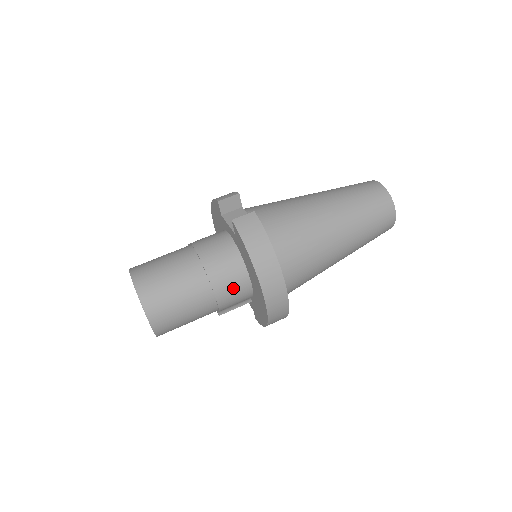
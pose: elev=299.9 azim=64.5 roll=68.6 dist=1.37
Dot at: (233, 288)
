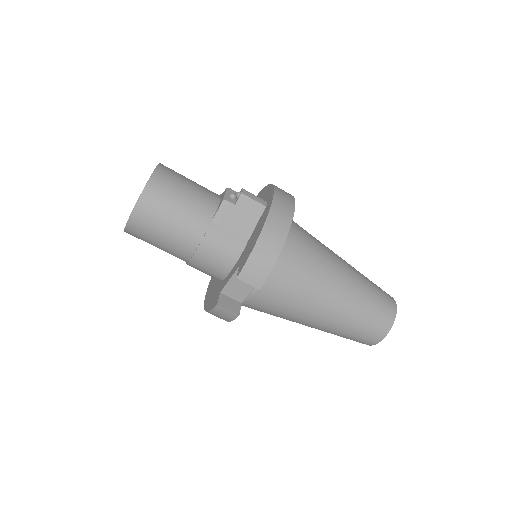
Dot at: occluded
